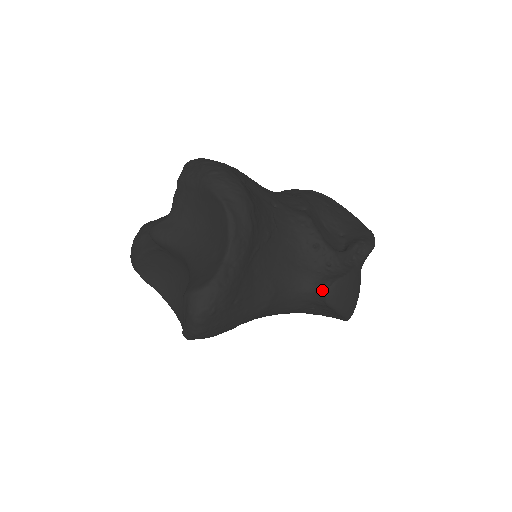
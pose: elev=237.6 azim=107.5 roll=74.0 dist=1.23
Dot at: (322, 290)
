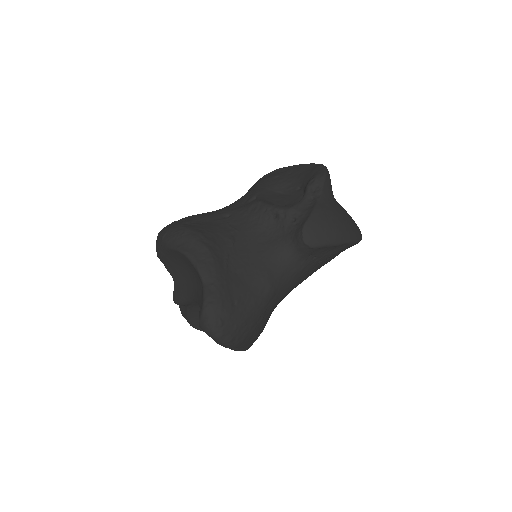
Dot at: (300, 242)
